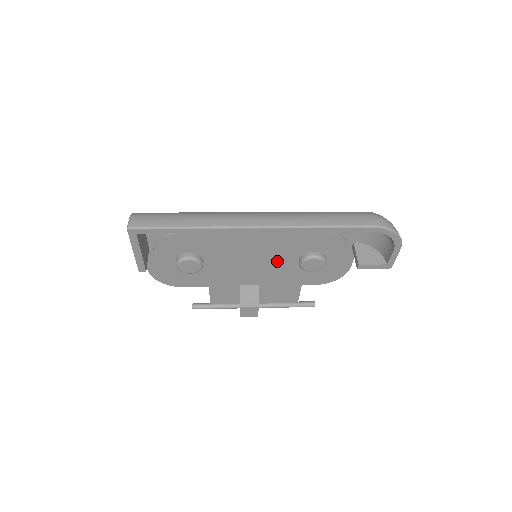
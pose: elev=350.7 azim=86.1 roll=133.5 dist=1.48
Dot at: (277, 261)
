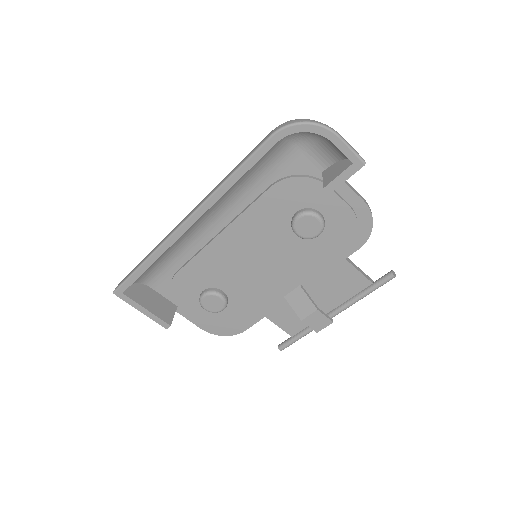
Dot at: (279, 248)
